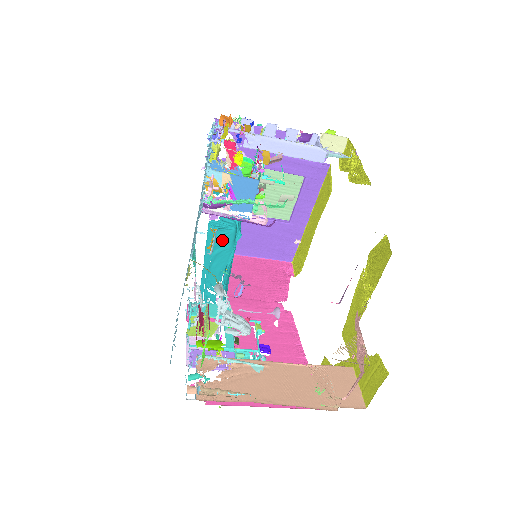
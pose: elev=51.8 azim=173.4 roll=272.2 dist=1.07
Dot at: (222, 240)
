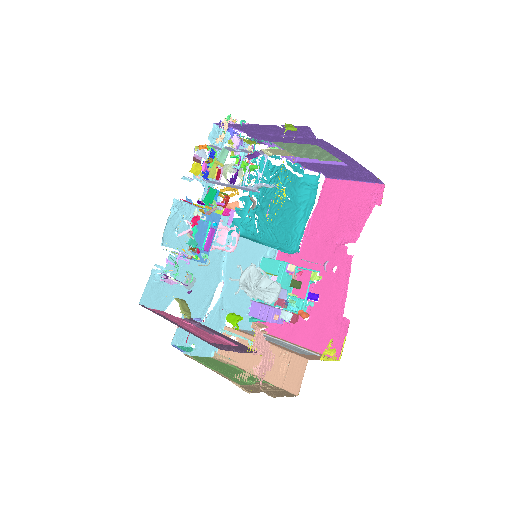
Dot at: (242, 236)
